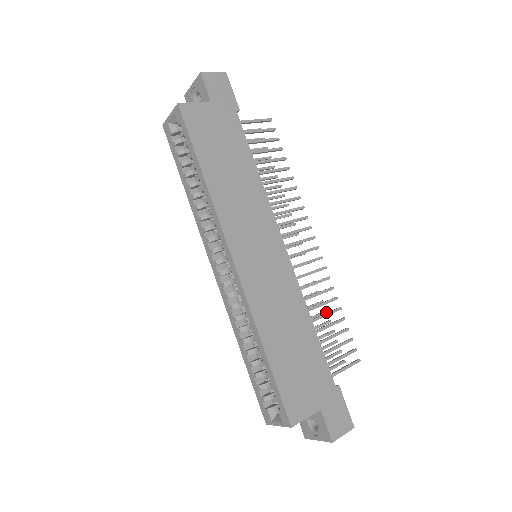
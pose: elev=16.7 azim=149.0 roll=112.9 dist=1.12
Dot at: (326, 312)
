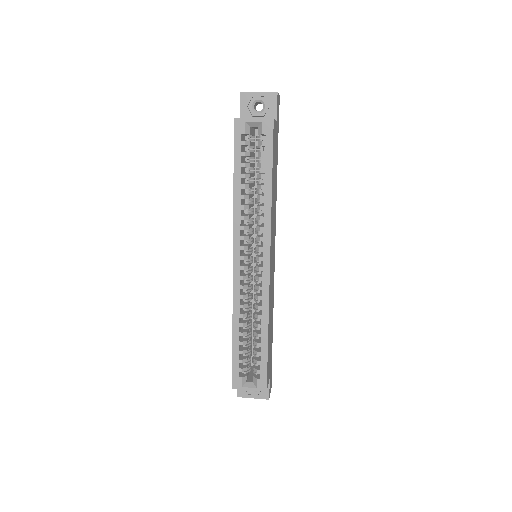
Dot at: occluded
